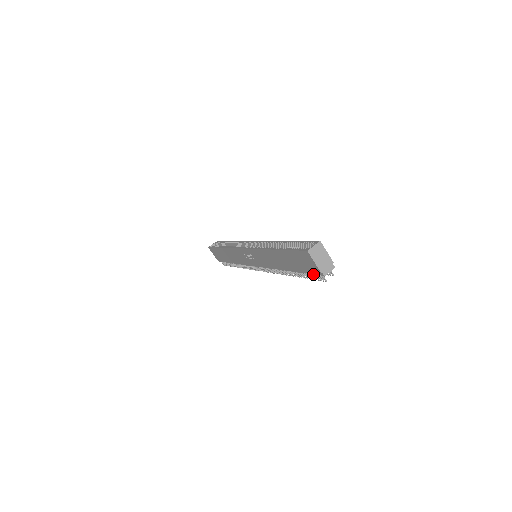
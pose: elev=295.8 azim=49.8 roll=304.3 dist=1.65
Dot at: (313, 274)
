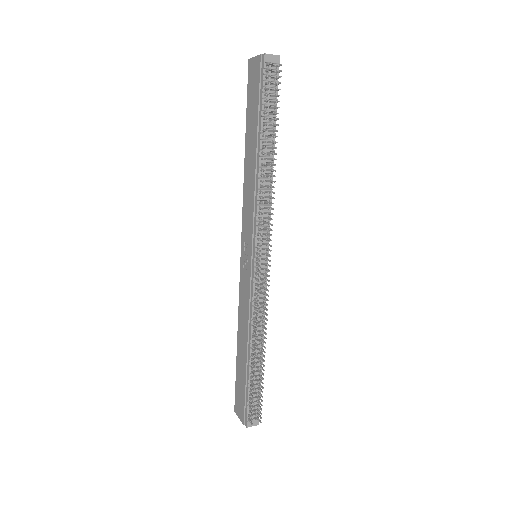
Dot at: (266, 88)
